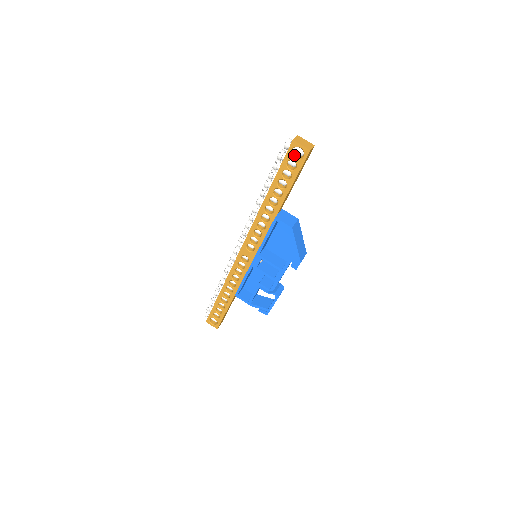
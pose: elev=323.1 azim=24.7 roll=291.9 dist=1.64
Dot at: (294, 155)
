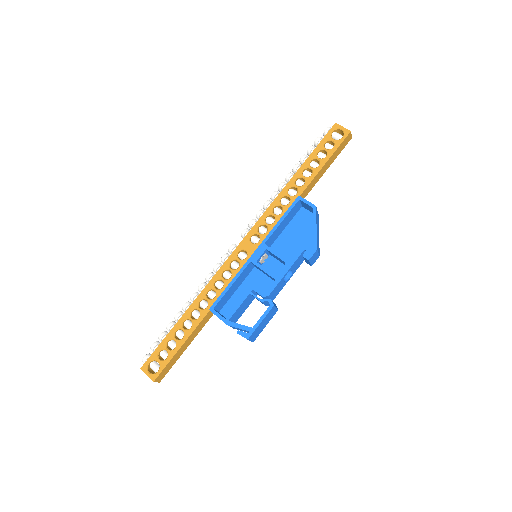
Dot at: (332, 139)
